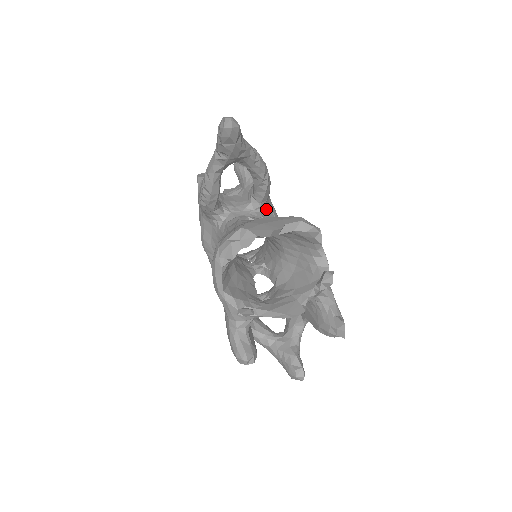
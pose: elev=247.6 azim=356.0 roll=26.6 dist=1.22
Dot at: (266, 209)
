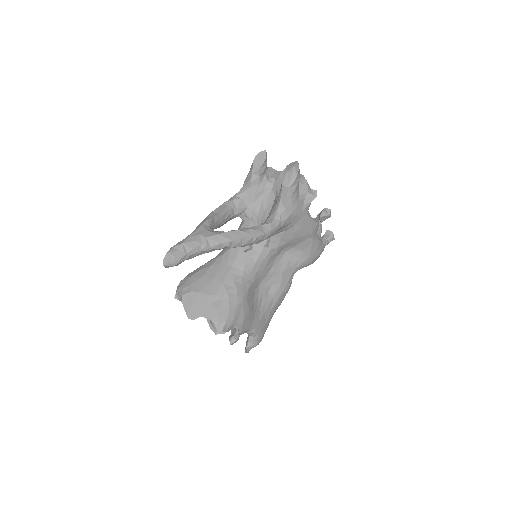
Dot at: (281, 231)
